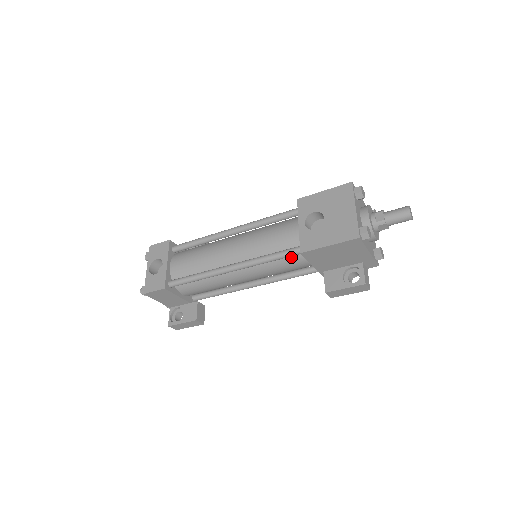
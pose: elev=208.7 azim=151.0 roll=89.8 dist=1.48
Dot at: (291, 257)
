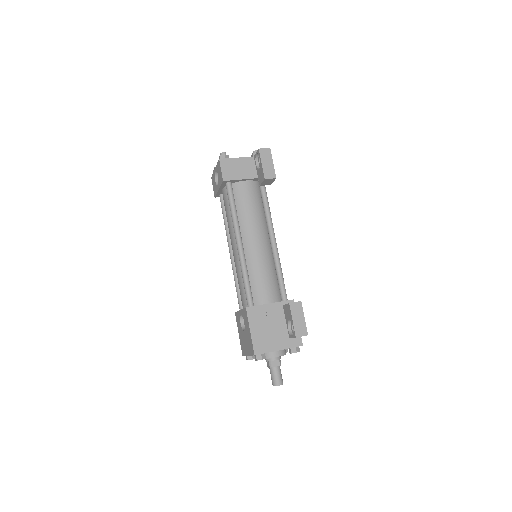
Dot at: occluded
